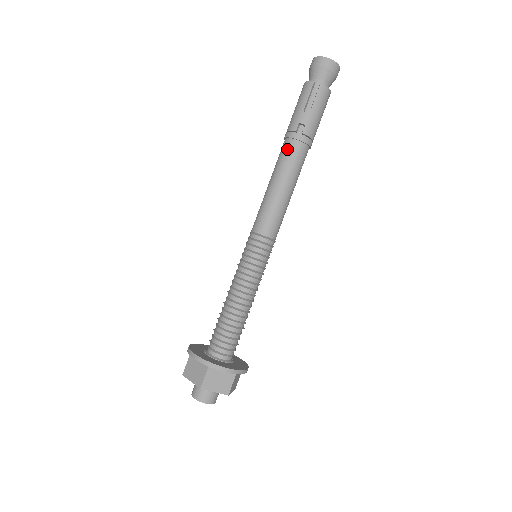
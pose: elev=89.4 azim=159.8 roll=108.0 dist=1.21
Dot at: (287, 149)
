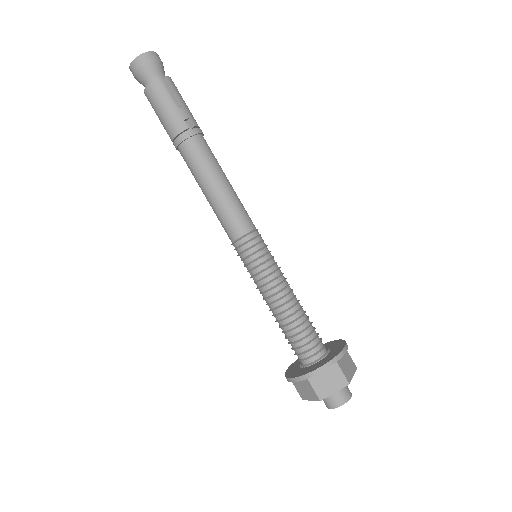
Dot at: (196, 148)
